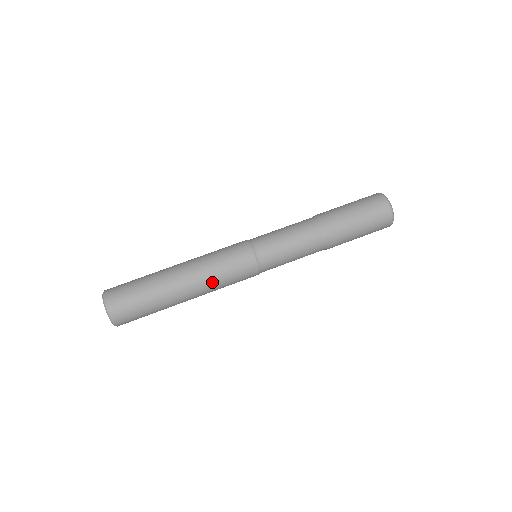
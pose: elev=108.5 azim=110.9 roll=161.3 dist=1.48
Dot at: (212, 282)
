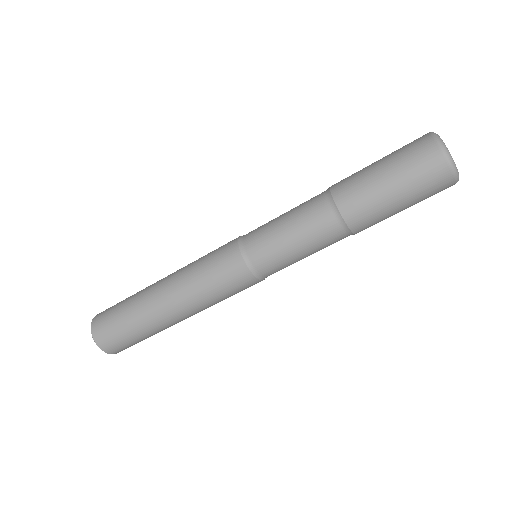
Dot at: (210, 306)
